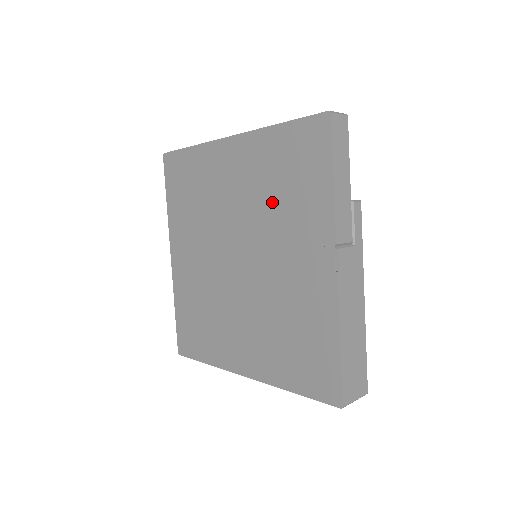
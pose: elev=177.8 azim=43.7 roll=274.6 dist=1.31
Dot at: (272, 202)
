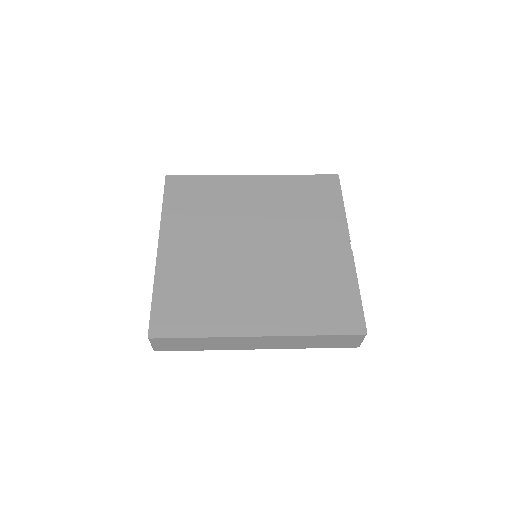
Dot at: (294, 212)
